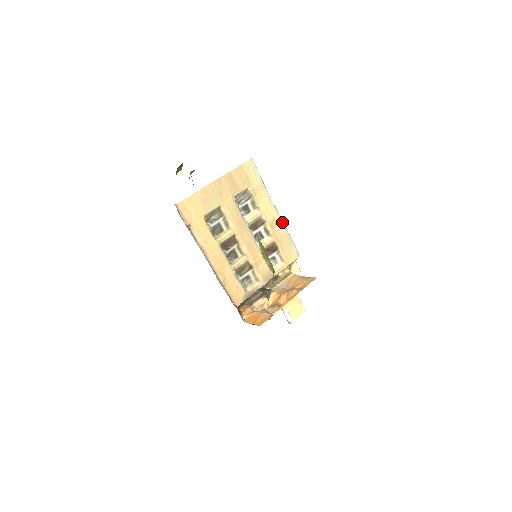
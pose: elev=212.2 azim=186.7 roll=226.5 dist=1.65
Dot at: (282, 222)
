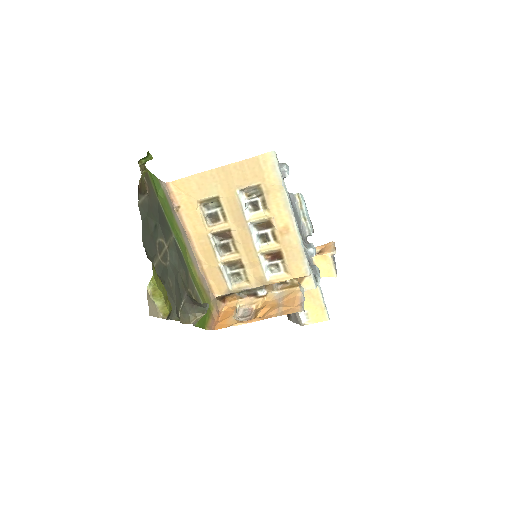
Dot at: (297, 232)
